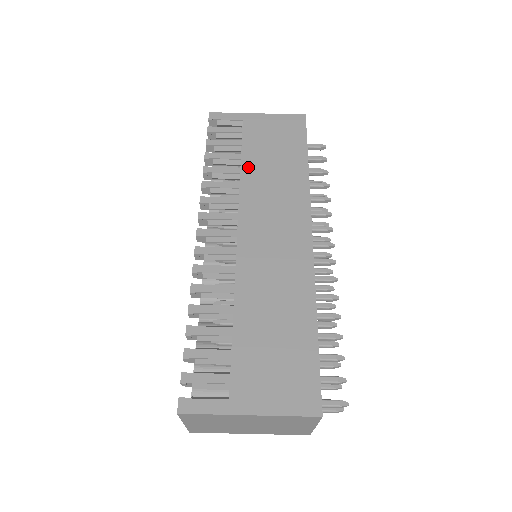
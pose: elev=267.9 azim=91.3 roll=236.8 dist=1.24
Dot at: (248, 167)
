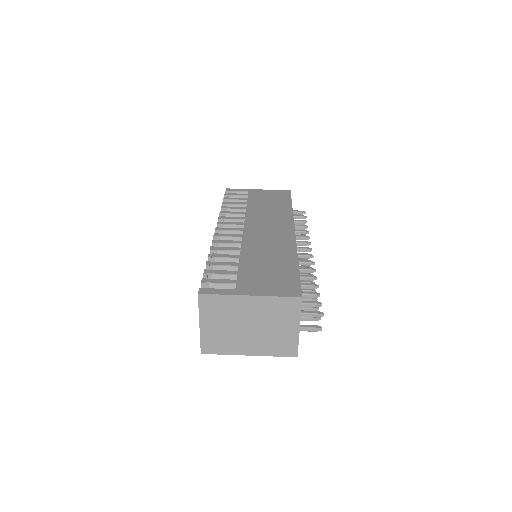
Dot at: (251, 207)
